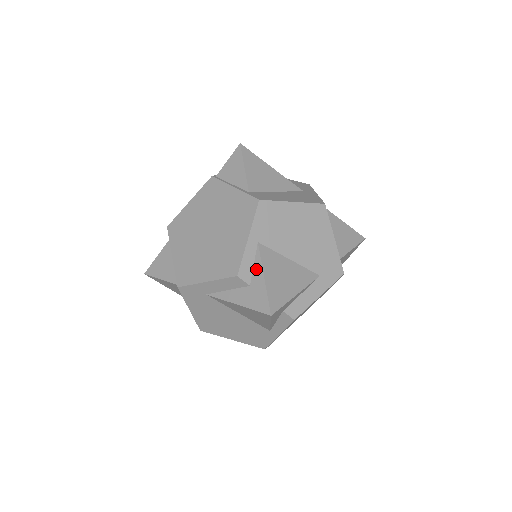
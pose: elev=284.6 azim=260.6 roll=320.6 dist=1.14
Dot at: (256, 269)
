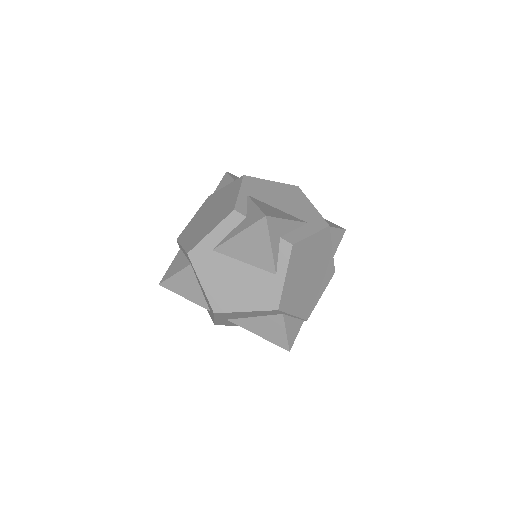
Dot at: (249, 206)
